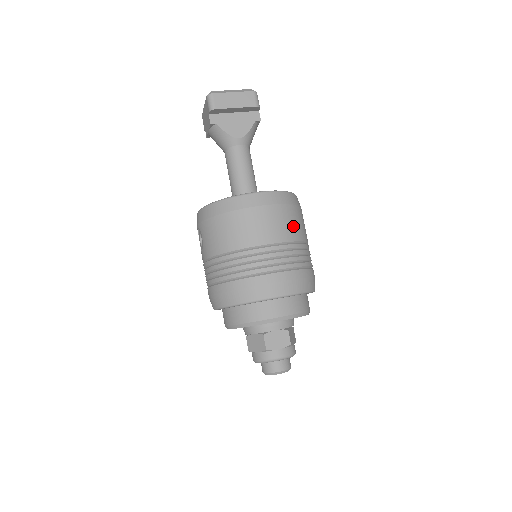
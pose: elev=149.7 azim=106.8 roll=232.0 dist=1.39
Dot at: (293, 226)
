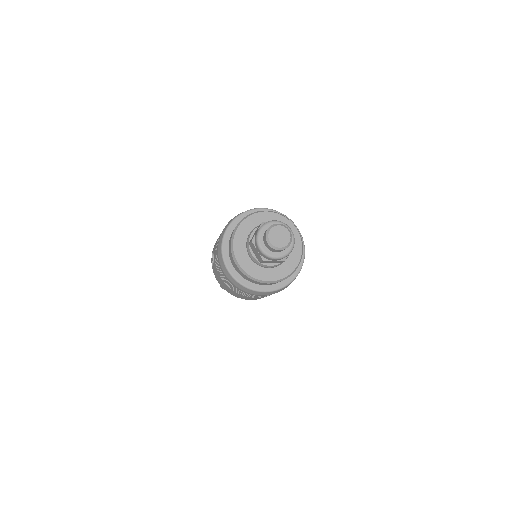
Dot at: occluded
